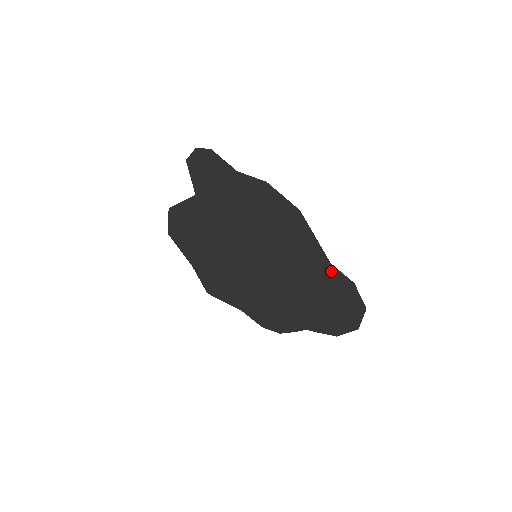
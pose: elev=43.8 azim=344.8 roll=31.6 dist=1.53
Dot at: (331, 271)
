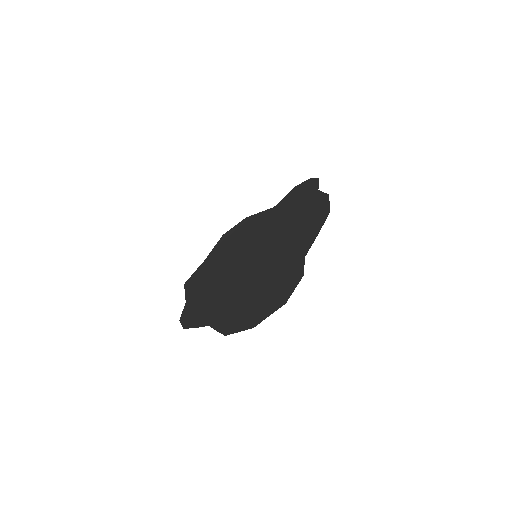
Dot at: (297, 263)
